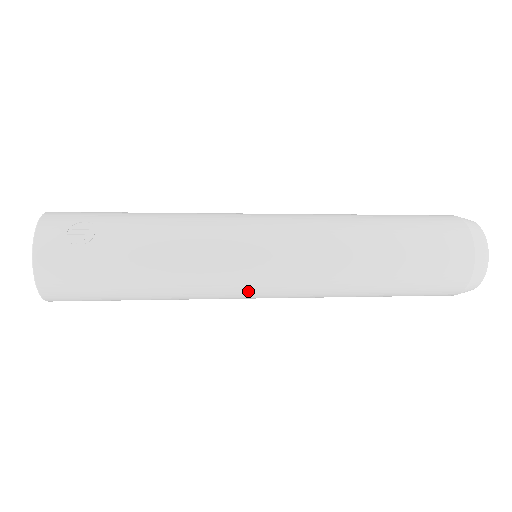
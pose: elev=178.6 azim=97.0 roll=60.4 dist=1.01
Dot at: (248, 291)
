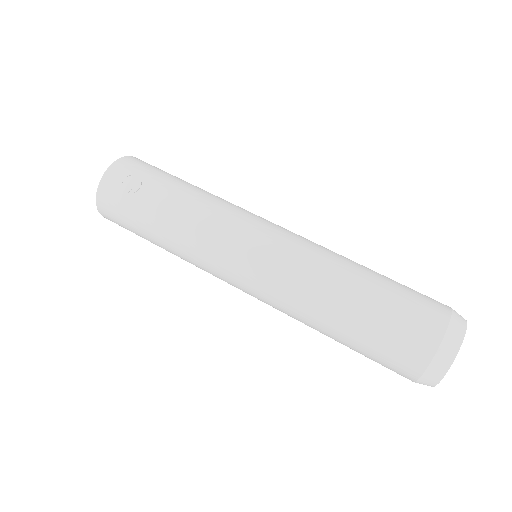
Dot at: (229, 281)
